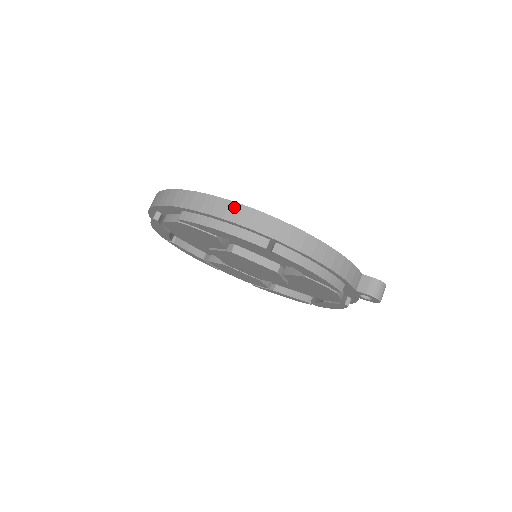
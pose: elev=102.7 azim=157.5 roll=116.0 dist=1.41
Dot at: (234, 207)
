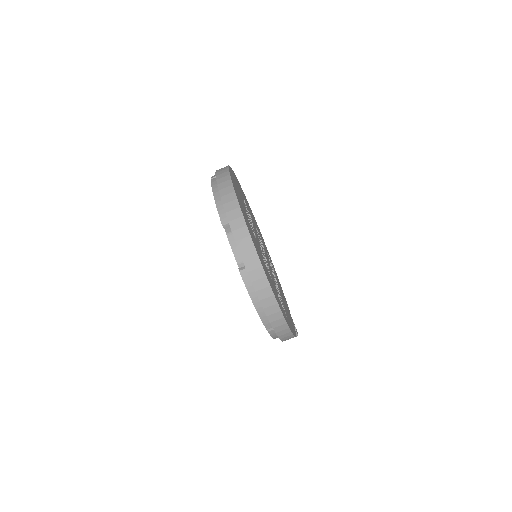
Dot at: (276, 308)
